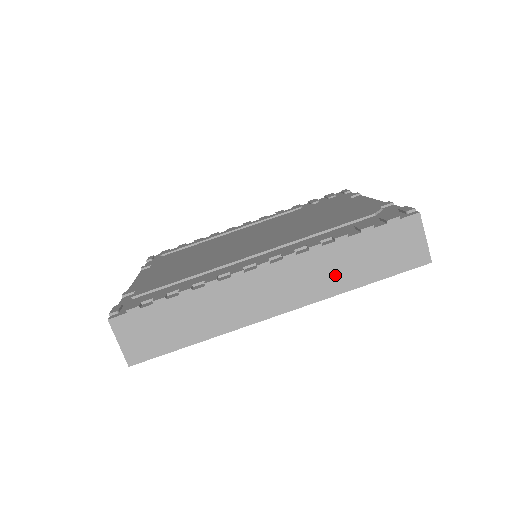
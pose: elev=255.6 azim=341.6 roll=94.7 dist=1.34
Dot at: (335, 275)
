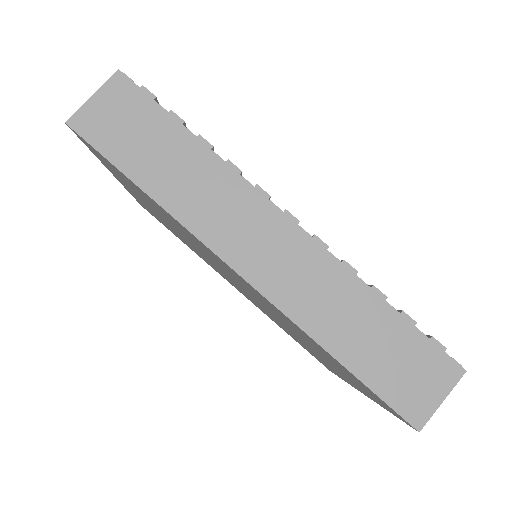
Dot at: (330, 314)
